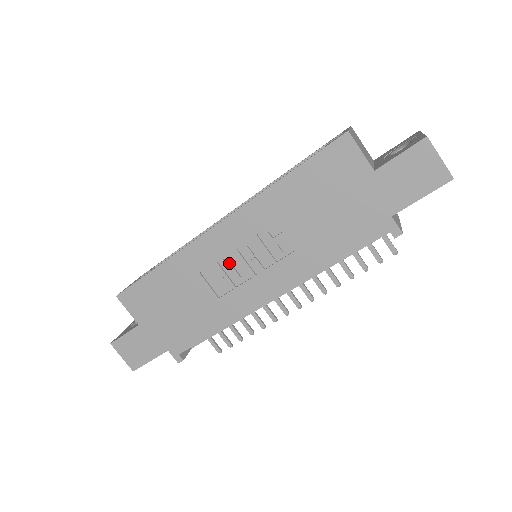
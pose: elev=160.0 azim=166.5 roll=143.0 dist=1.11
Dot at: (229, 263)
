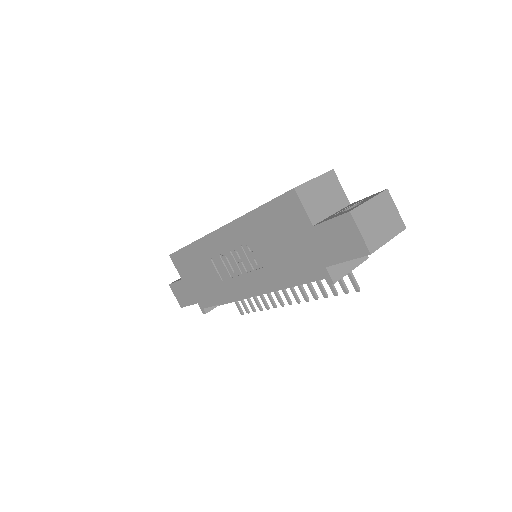
Dot at: (226, 259)
